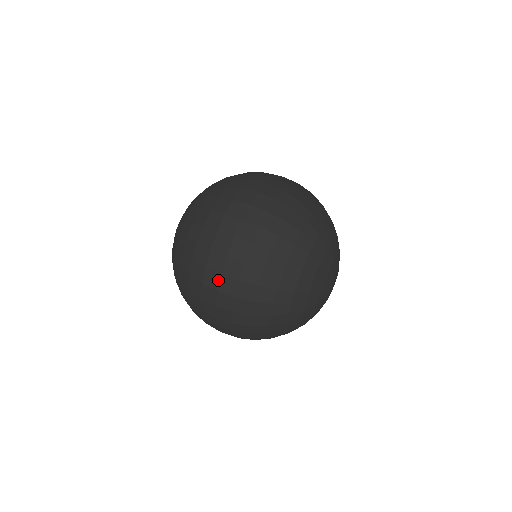
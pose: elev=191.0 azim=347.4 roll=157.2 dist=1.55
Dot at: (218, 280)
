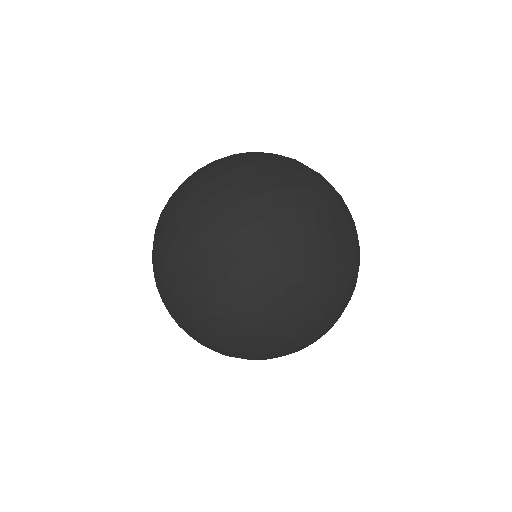
Dot at: occluded
